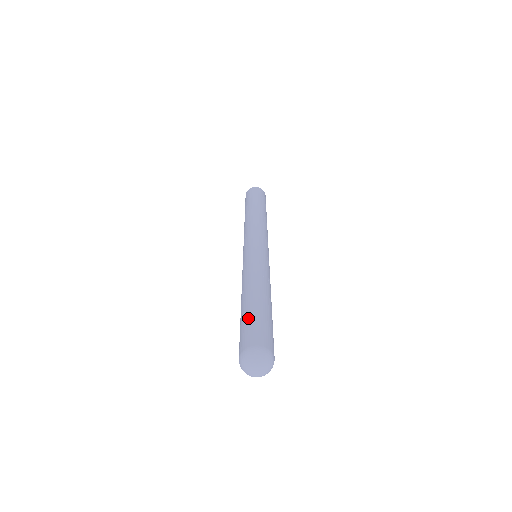
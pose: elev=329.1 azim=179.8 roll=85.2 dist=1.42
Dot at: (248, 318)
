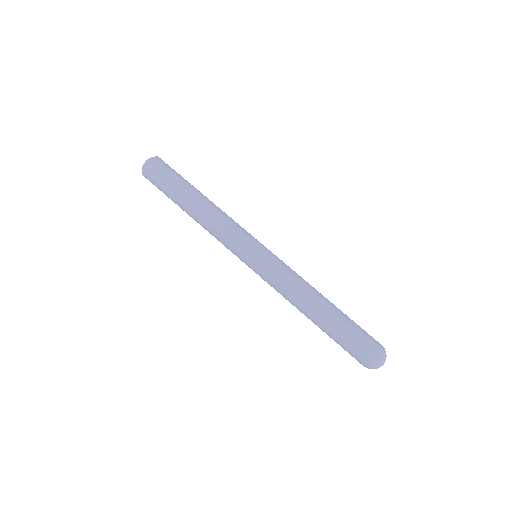
Dot at: (336, 342)
